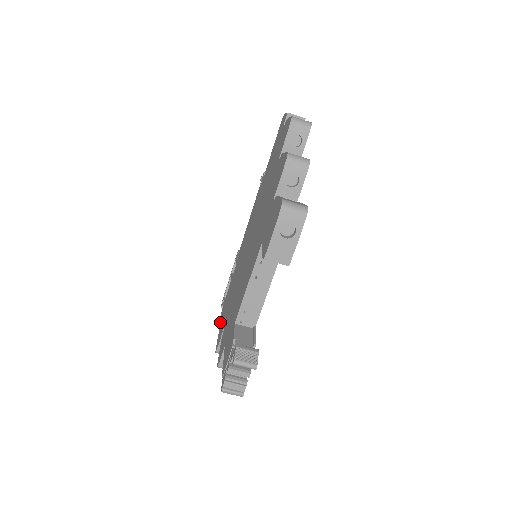
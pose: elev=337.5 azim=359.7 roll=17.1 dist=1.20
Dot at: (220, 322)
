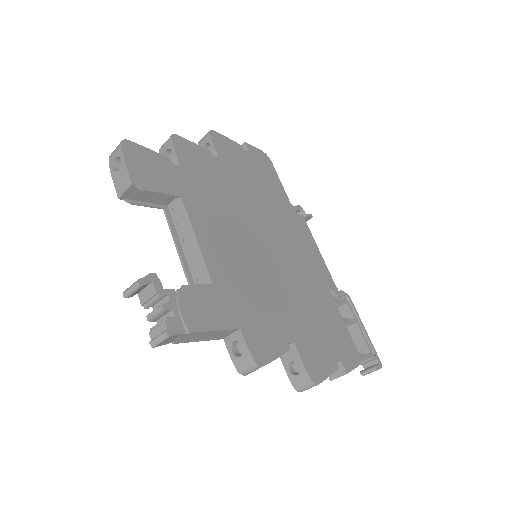
Dot at: occluded
